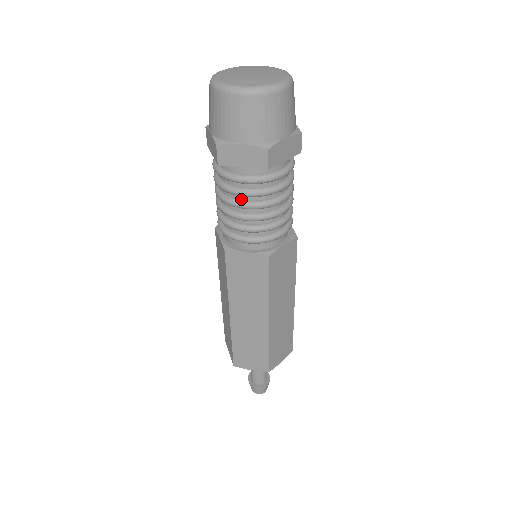
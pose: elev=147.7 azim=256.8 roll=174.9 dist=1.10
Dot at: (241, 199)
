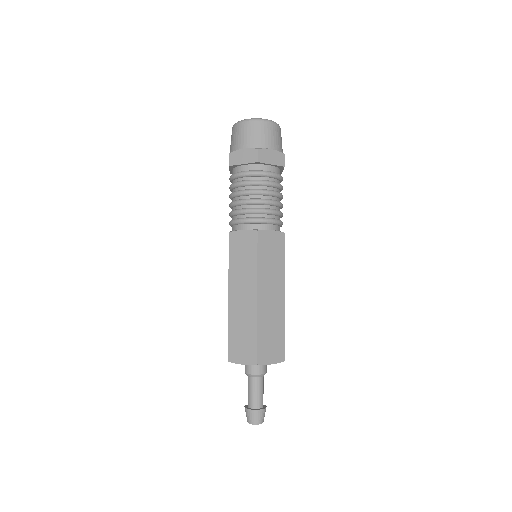
Dot at: (242, 190)
